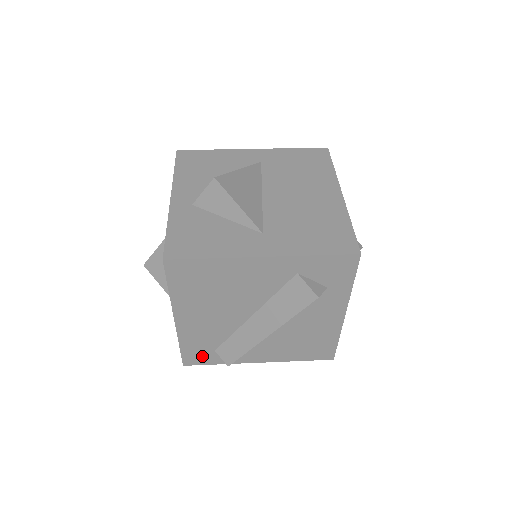
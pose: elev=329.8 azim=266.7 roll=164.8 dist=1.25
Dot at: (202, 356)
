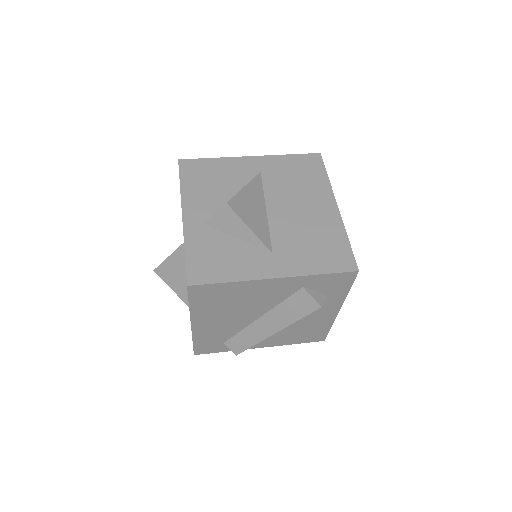
Dot at: (212, 347)
